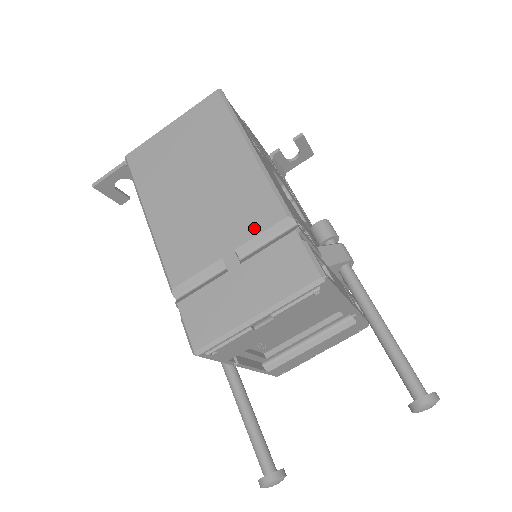
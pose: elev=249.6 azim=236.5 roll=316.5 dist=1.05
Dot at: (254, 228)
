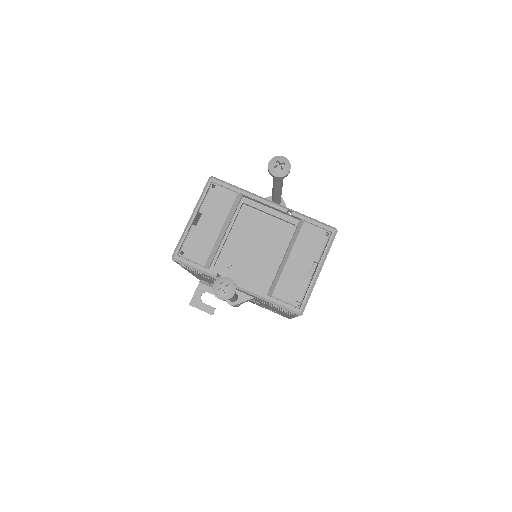
Dot at: occluded
